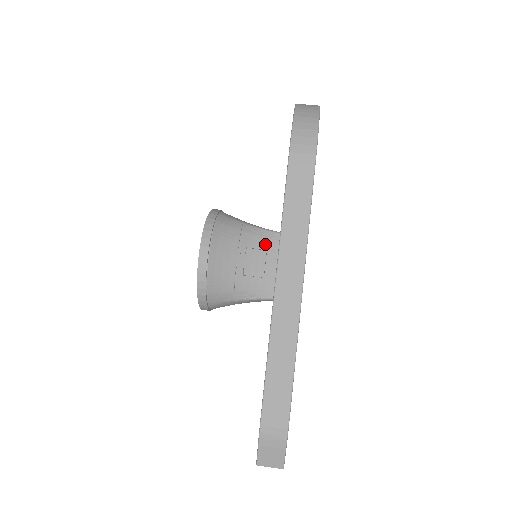
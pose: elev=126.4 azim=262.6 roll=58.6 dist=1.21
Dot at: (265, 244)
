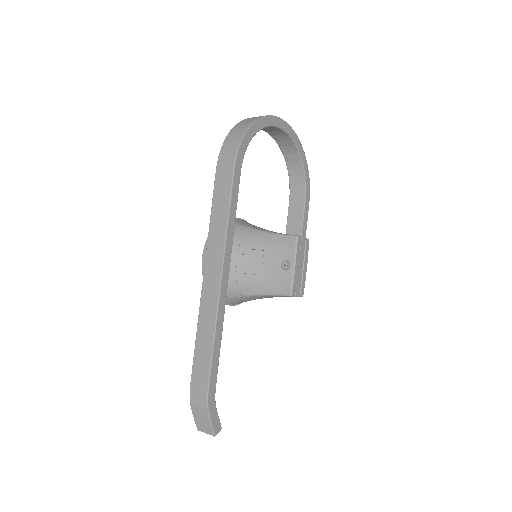
Dot at: (263, 245)
